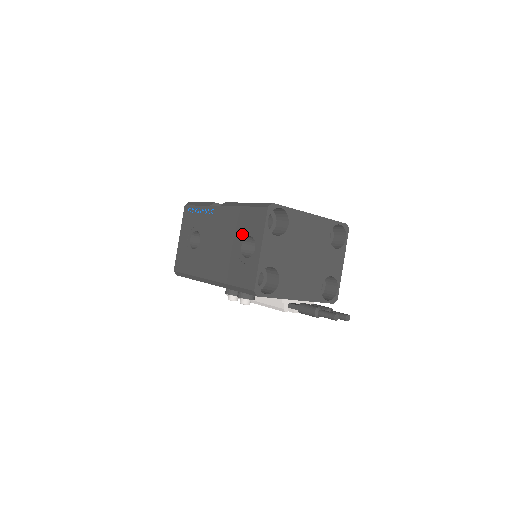
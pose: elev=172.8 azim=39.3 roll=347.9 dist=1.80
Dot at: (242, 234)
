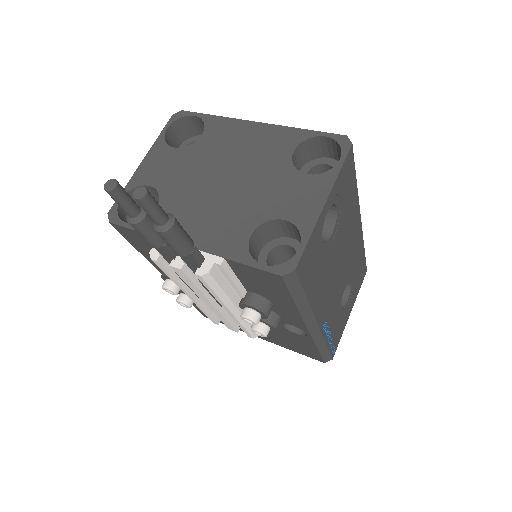
Dot at: occluded
